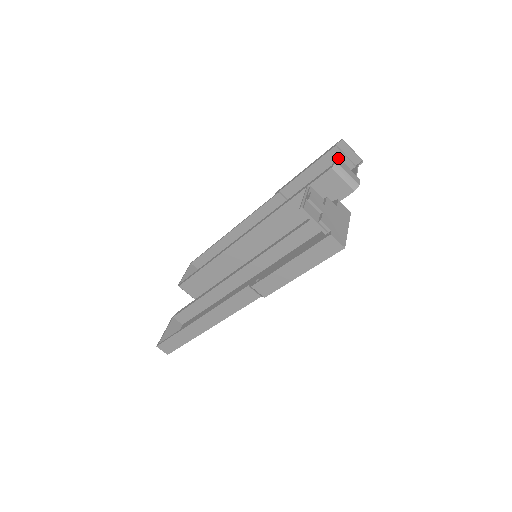
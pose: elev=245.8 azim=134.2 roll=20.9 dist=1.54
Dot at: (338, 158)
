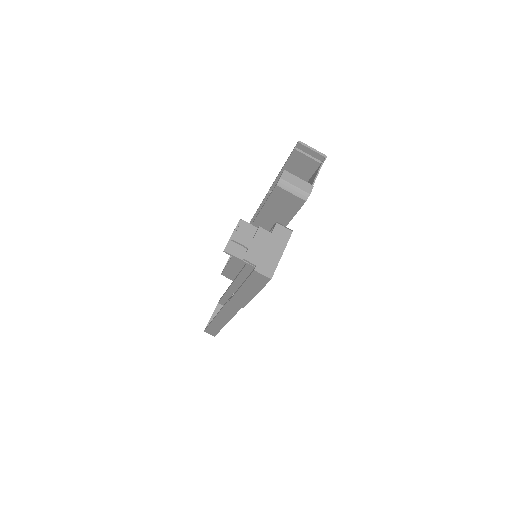
Dot at: (284, 172)
